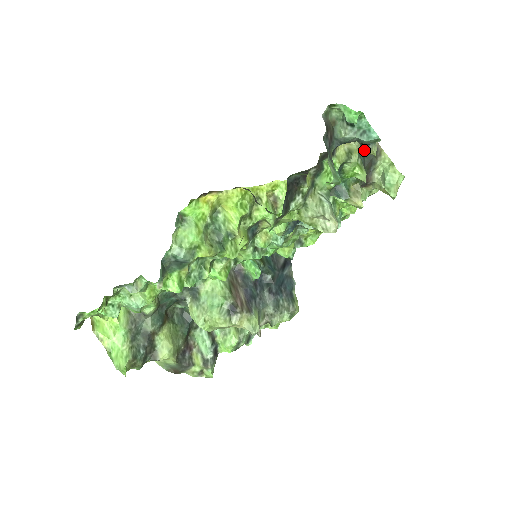
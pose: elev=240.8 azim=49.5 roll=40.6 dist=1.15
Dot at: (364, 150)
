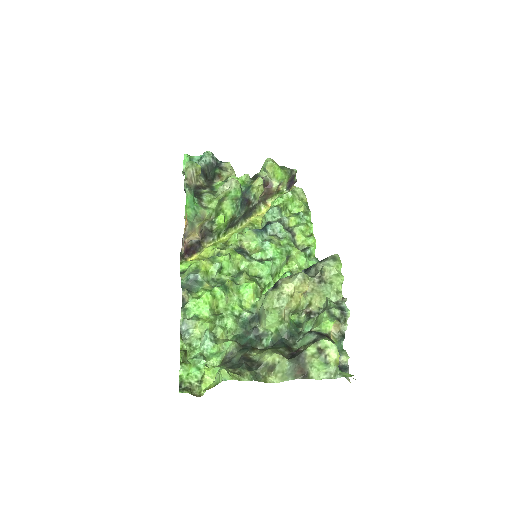
Dot at: (226, 169)
